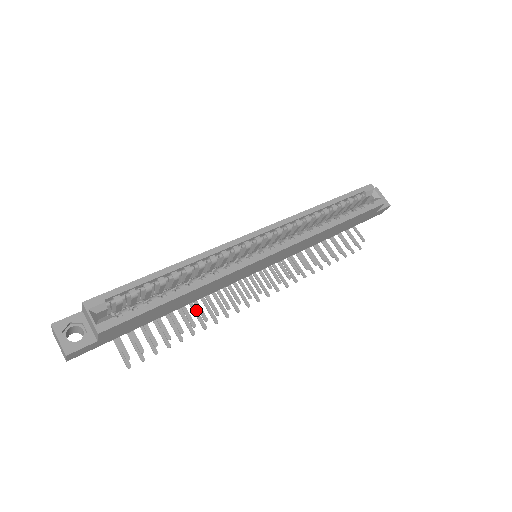
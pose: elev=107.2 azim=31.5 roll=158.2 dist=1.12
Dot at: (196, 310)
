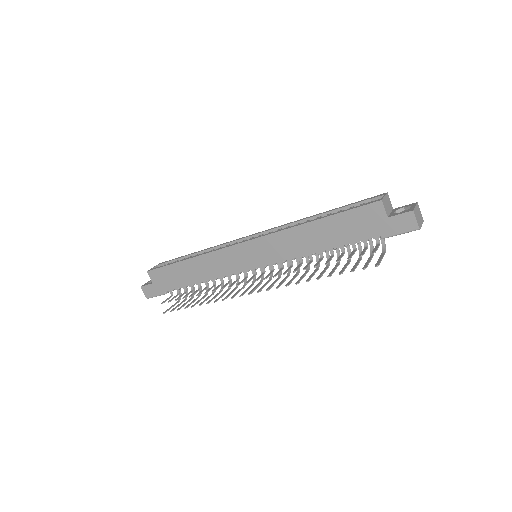
Dot at: (216, 296)
